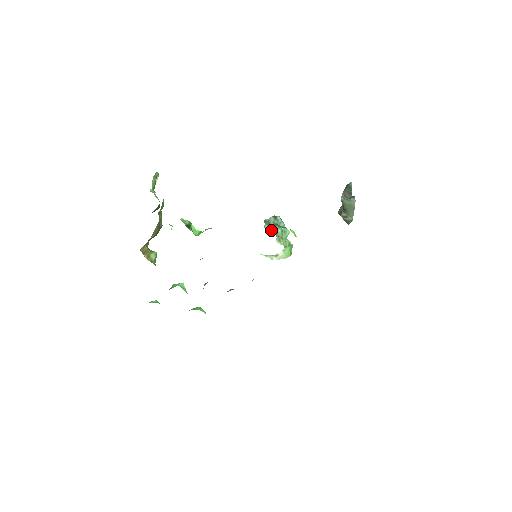
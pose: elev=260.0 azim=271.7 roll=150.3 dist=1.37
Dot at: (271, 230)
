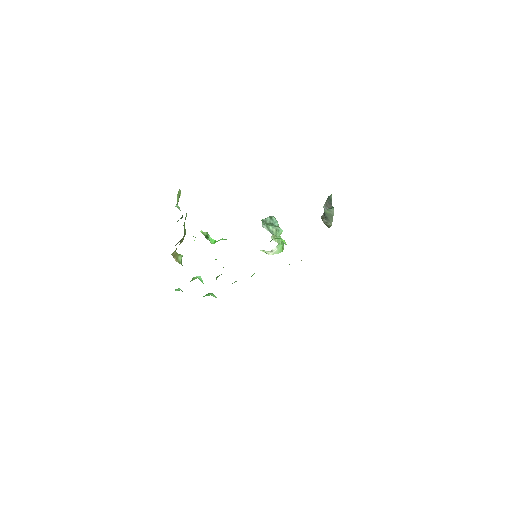
Dot at: (267, 229)
